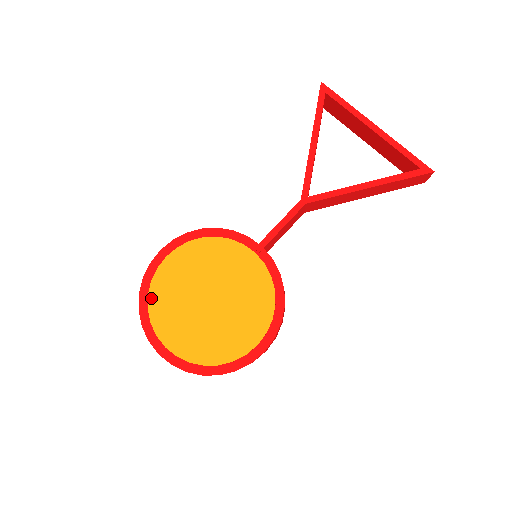
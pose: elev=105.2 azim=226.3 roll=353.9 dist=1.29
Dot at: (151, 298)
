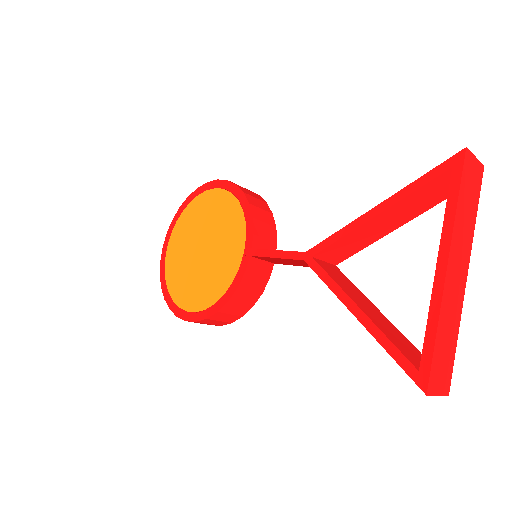
Dot at: (189, 207)
